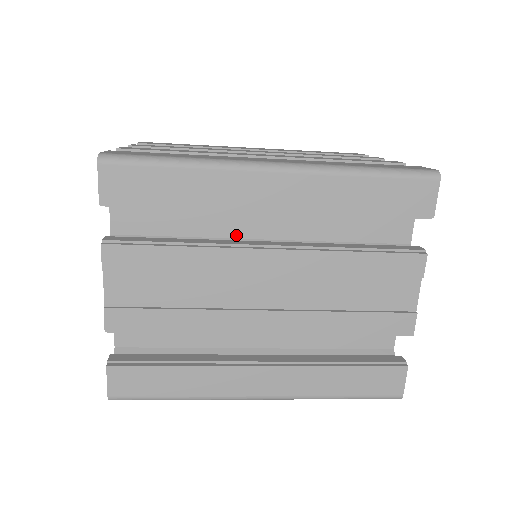
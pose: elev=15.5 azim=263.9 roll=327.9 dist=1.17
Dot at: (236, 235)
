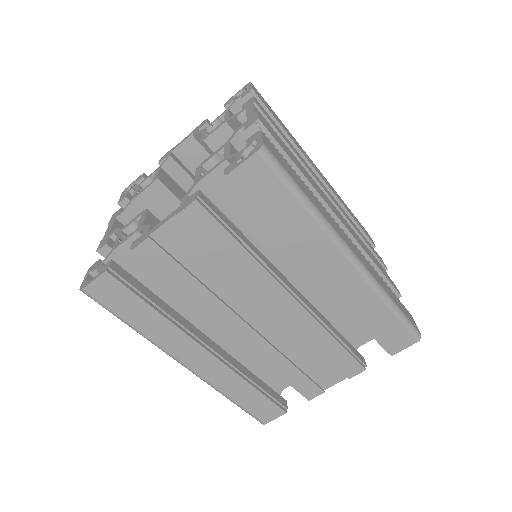
Dot at: (276, 258)
